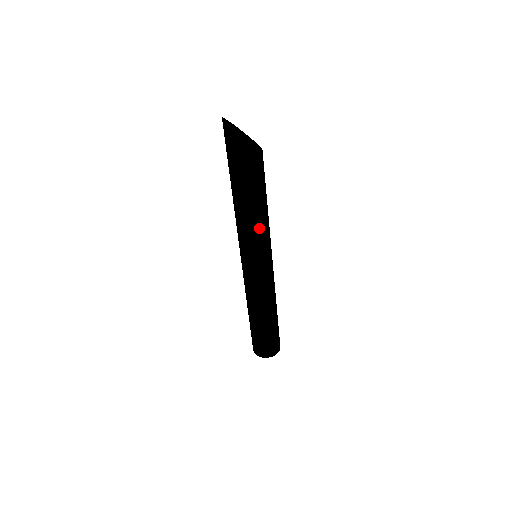
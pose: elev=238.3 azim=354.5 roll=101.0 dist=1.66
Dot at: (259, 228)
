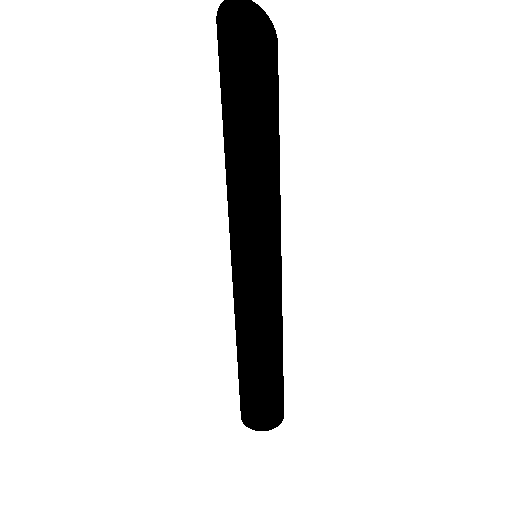
Dot at: (280, 195)
